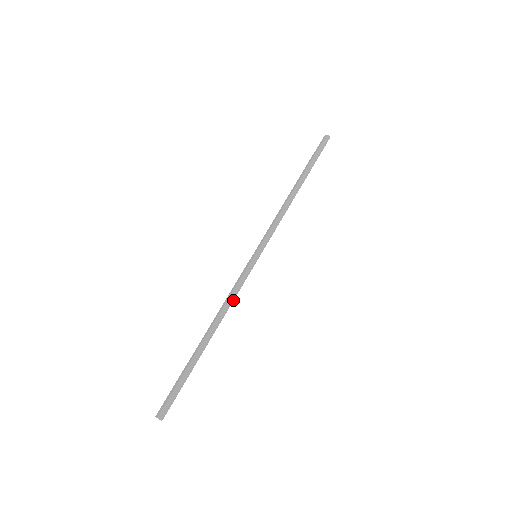
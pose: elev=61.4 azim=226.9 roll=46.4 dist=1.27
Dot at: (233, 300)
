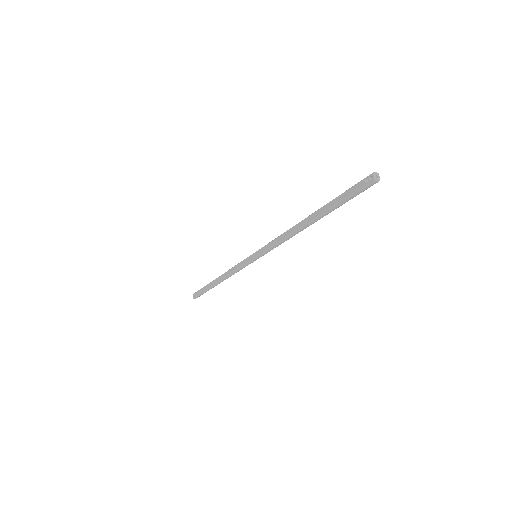
Dot at: occluded
